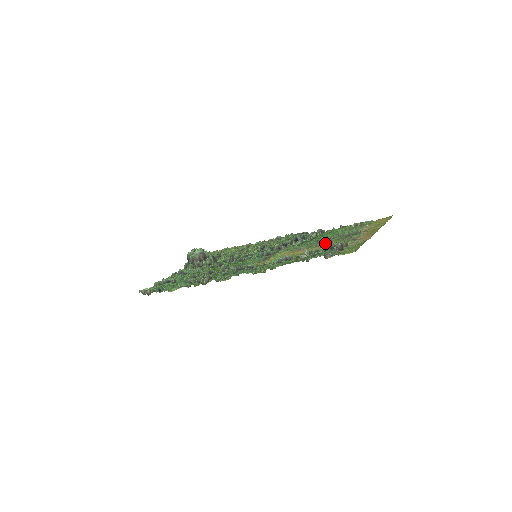
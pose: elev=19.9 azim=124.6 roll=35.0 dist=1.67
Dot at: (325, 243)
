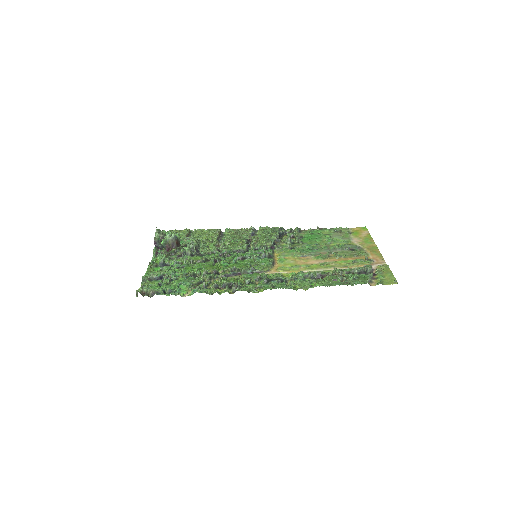
Dot at: (333, 255)
